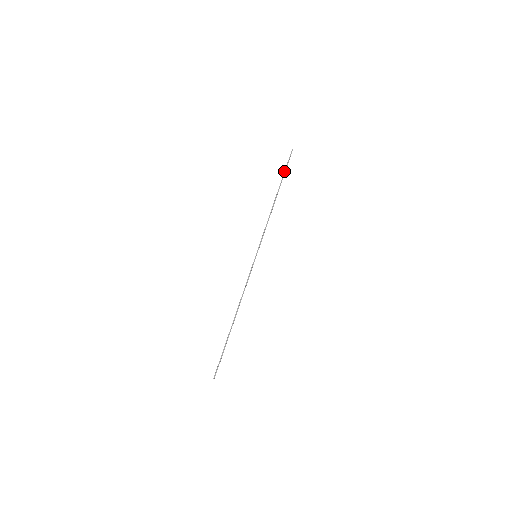
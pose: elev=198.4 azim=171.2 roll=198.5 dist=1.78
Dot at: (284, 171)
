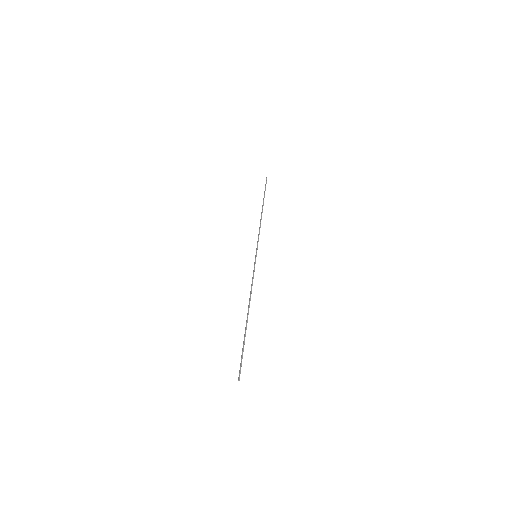
Dot at: (264, 192)
